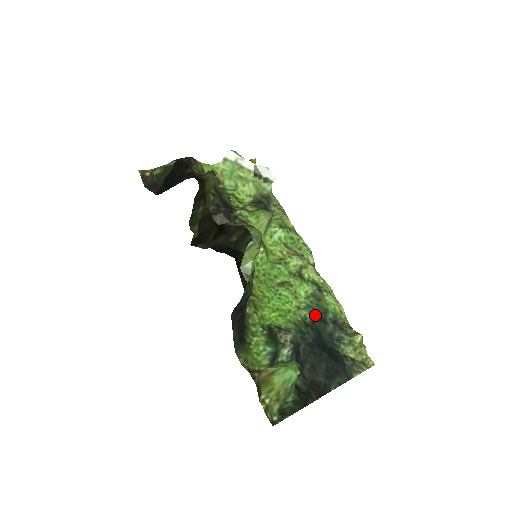
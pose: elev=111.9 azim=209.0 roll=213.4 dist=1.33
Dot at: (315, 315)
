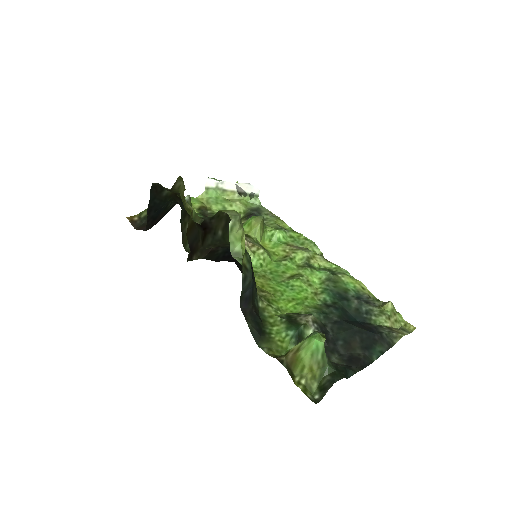
Dot at: (335, 296)
